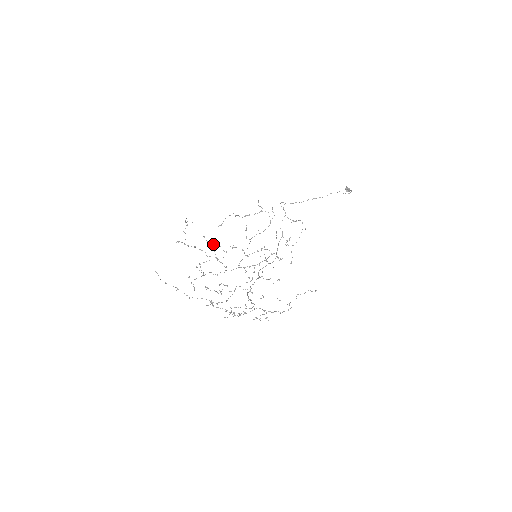
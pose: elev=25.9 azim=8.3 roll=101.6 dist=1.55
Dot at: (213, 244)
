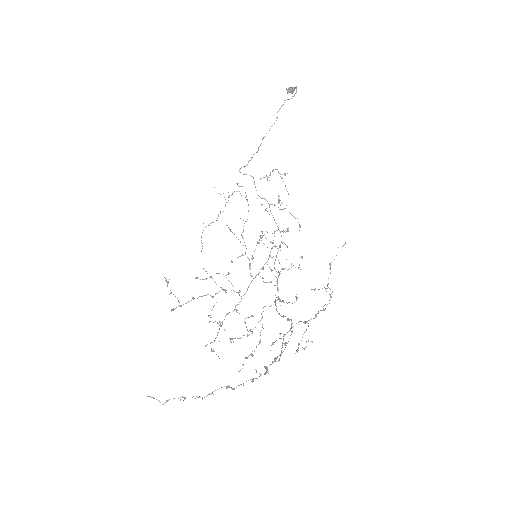
Dot at: (210, 277)
